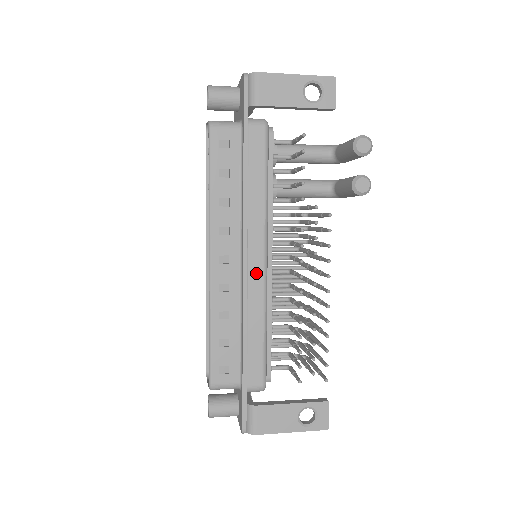
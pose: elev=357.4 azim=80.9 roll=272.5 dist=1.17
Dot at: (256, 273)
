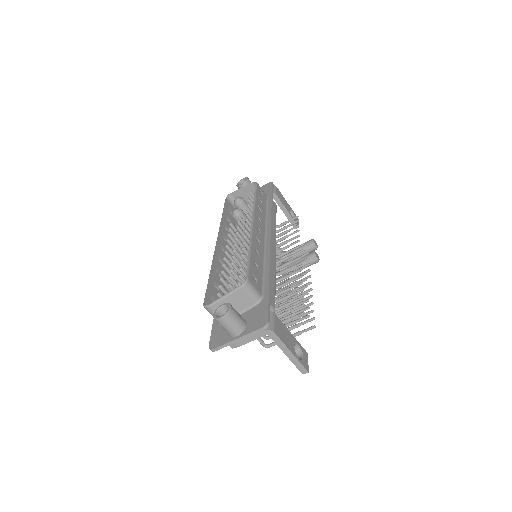
Dot at: (273, 250)
